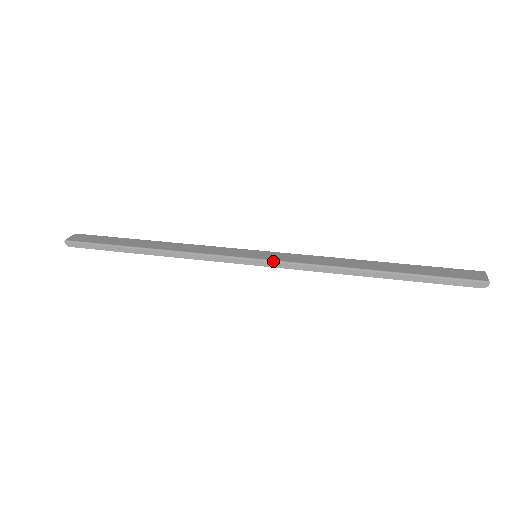
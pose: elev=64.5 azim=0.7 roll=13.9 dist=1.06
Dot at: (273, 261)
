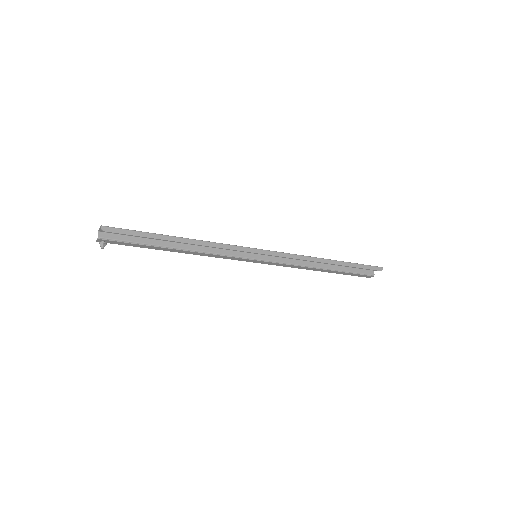
Dot at: (275, 251)
